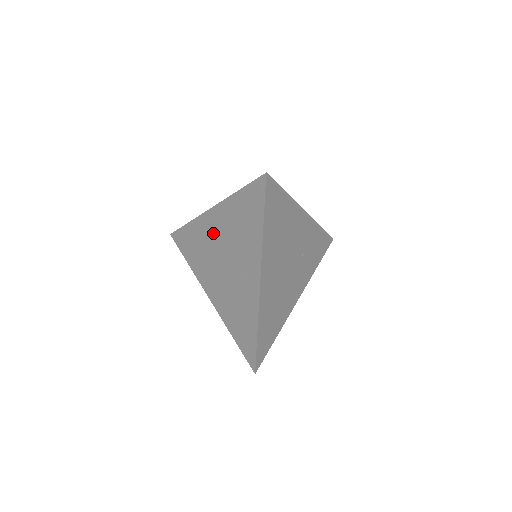
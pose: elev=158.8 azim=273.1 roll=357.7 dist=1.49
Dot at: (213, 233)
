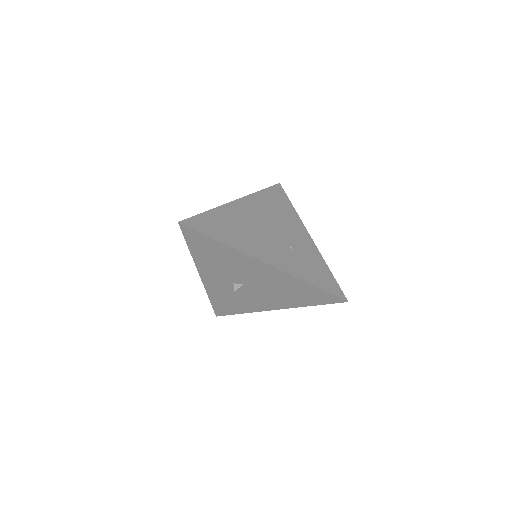
Dot at: occluded
